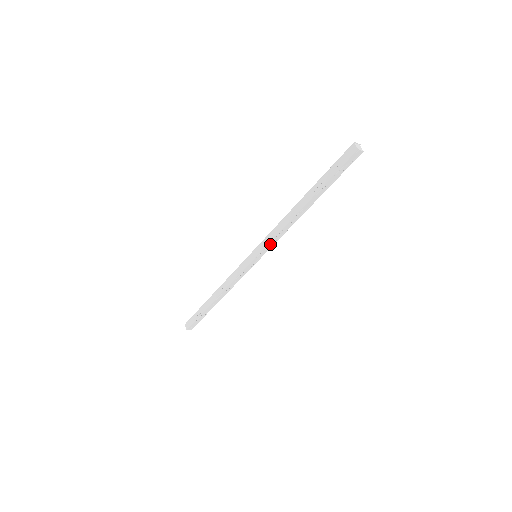
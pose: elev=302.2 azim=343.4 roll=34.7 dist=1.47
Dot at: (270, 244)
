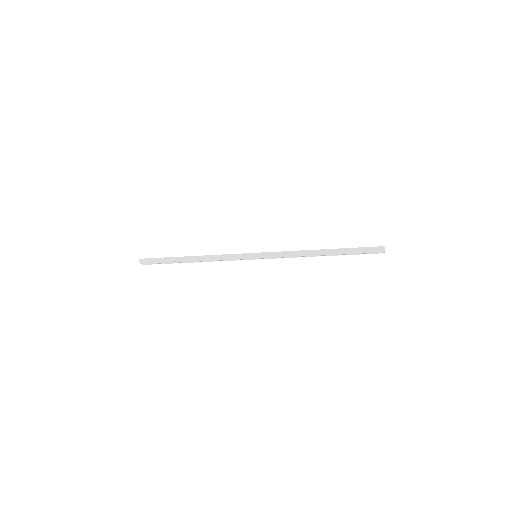
Dot at: (275, 254)
